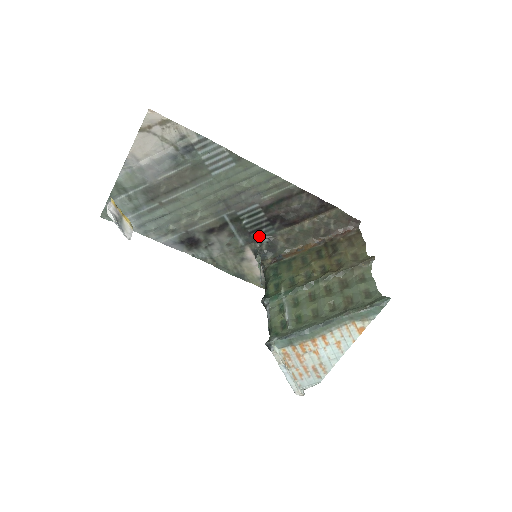
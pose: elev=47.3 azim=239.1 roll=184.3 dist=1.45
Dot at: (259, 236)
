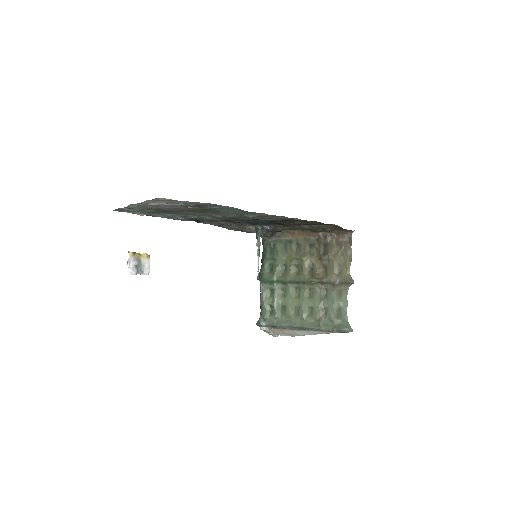
Dot at: (261, 224)
